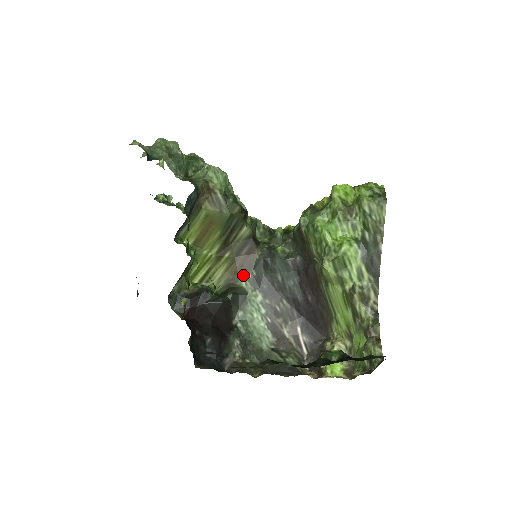
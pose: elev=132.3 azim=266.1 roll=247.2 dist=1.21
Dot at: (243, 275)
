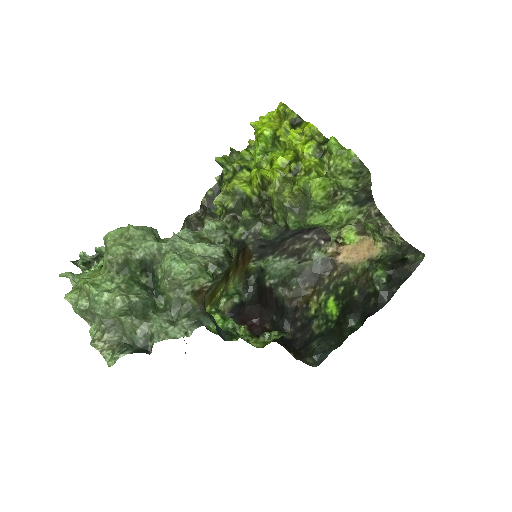
Dot at: (249, 264)
